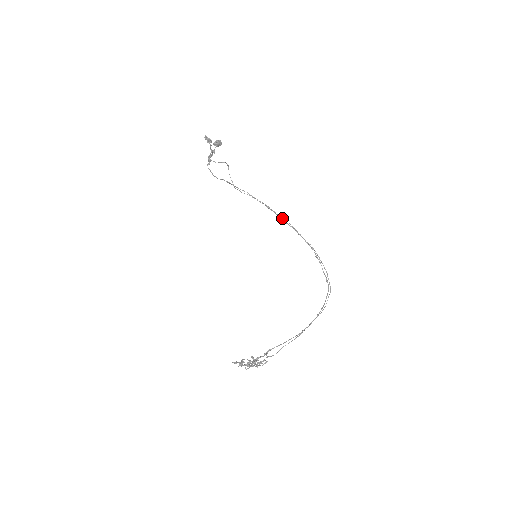
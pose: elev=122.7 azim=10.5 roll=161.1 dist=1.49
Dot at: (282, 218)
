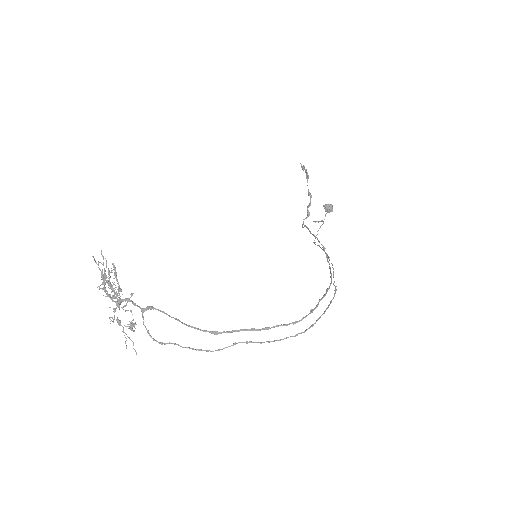
Dot at: occluded
